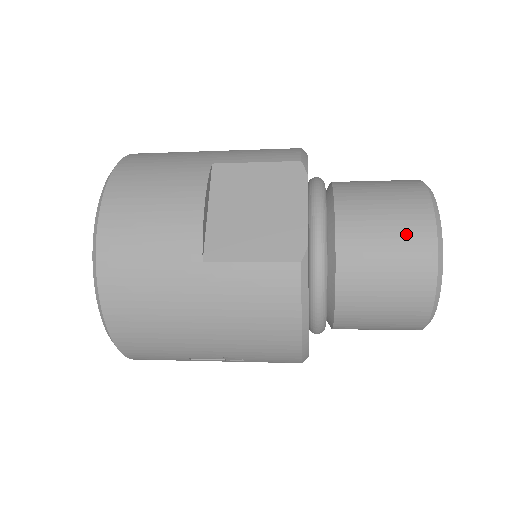
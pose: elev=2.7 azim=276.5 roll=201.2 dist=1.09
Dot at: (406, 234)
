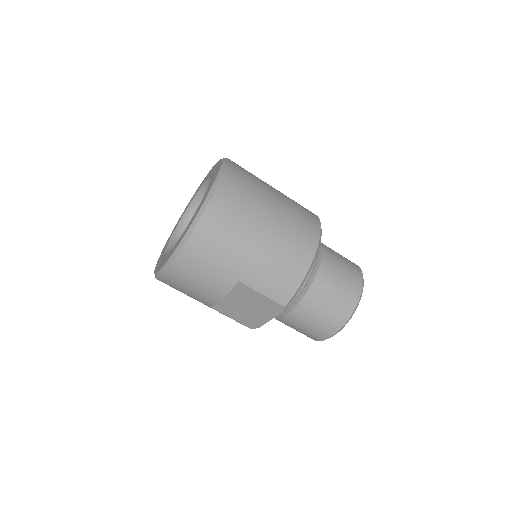
Dot at: occluded
